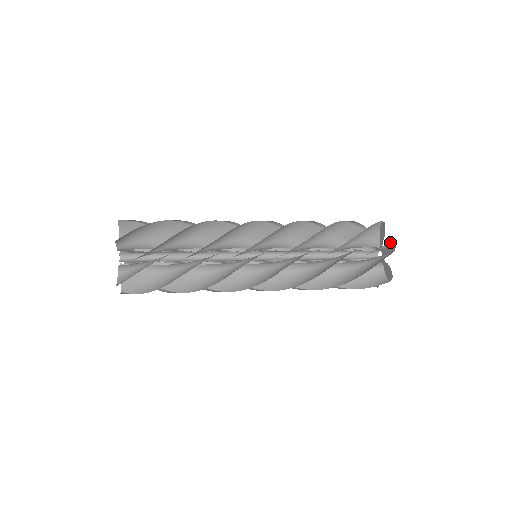
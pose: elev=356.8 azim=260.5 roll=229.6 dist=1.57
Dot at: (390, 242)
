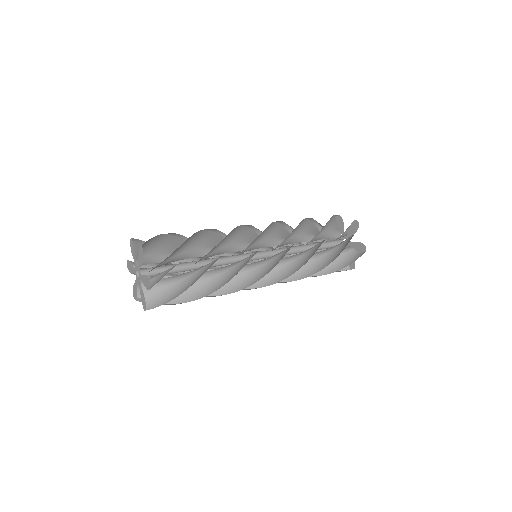
Dot at: (360, 243)
